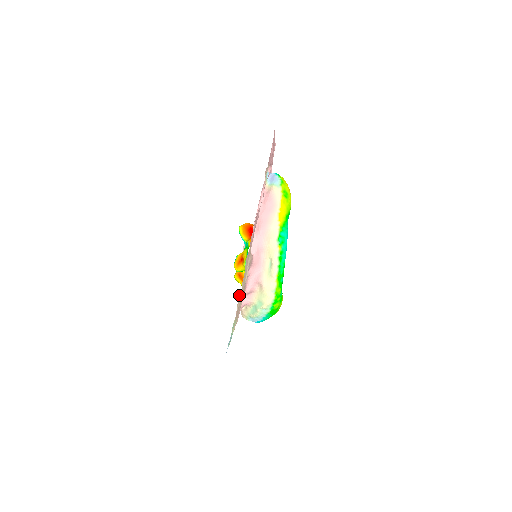
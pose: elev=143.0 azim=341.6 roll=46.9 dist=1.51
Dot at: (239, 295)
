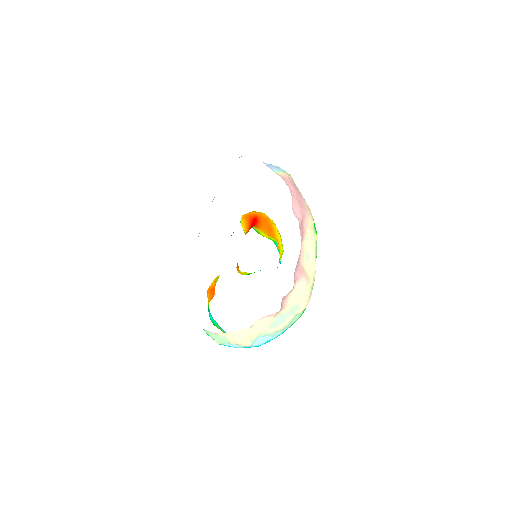
Dot at: occluded
